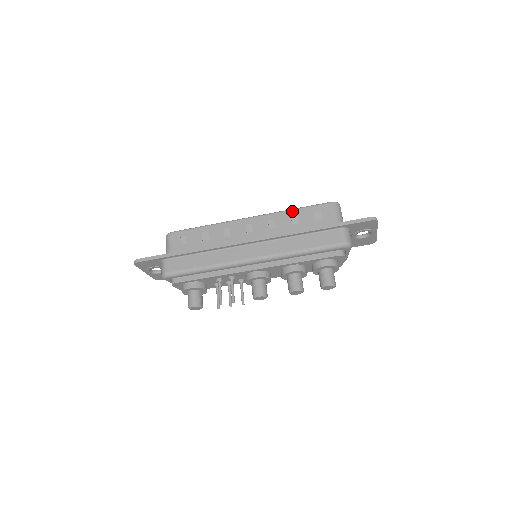
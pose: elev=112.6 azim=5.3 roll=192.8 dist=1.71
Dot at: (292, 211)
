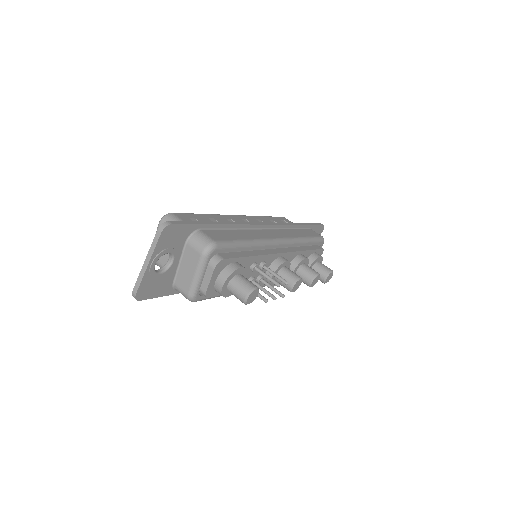
Dot at: (266, 217)
